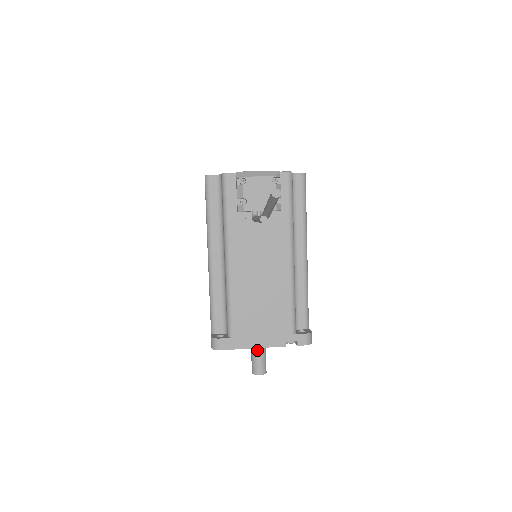
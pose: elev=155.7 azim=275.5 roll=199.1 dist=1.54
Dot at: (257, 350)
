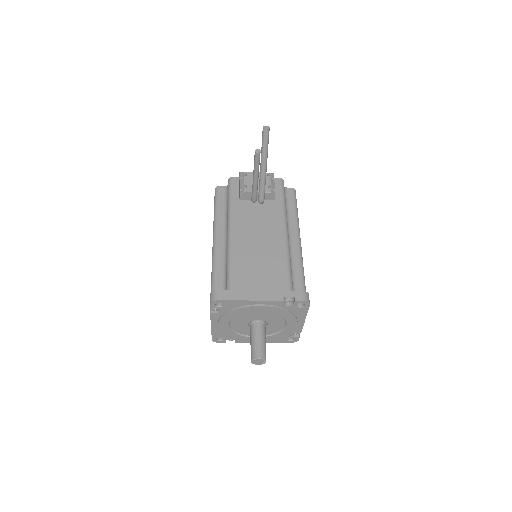
Dot at: (256, 333)
